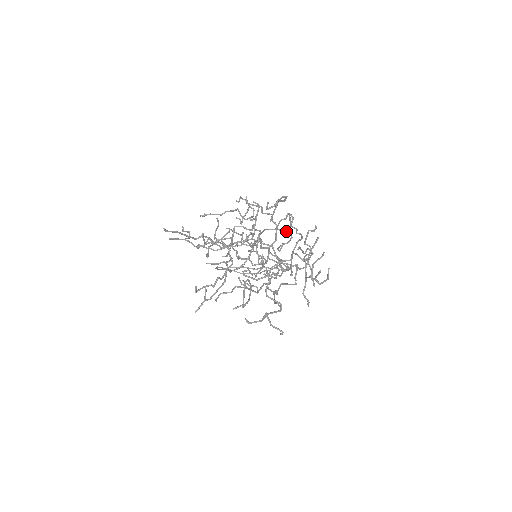
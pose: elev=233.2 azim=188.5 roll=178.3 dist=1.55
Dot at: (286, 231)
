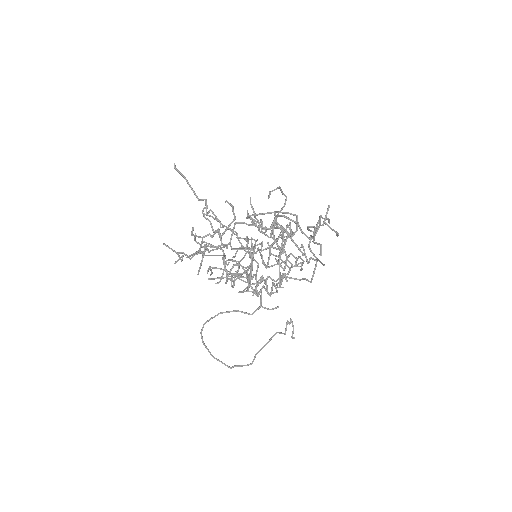
Dot at: occluded
